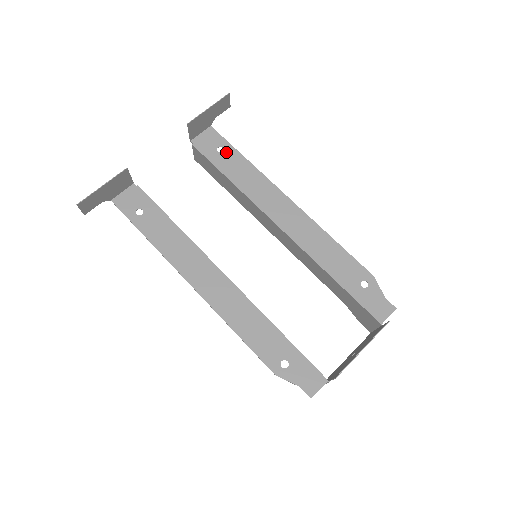
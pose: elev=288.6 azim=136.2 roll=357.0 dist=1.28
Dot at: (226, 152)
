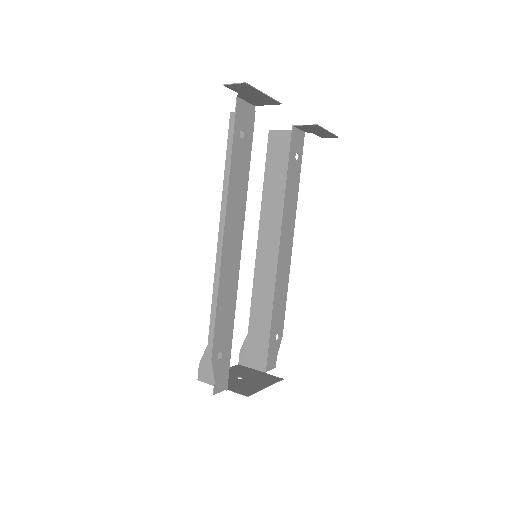
Dot at: (297, 163)
